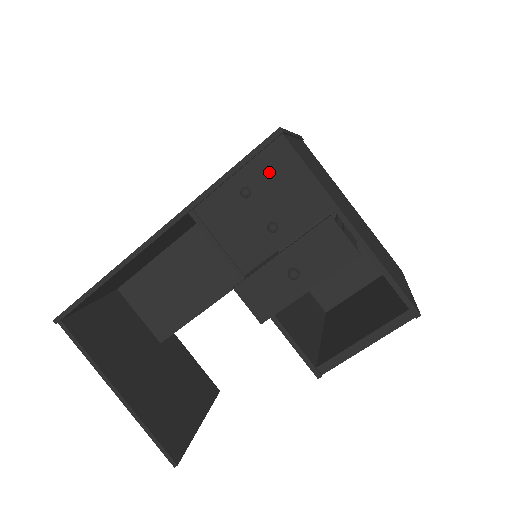
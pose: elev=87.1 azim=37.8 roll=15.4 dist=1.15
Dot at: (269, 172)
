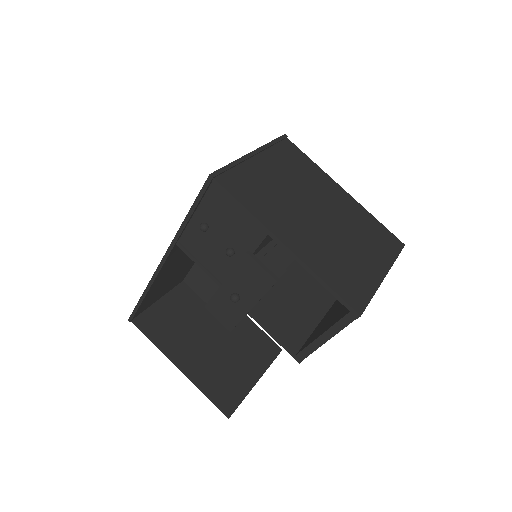
Dot at: (216, 209)
